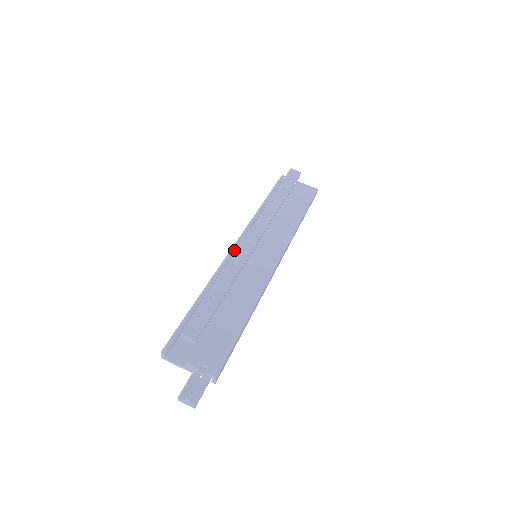
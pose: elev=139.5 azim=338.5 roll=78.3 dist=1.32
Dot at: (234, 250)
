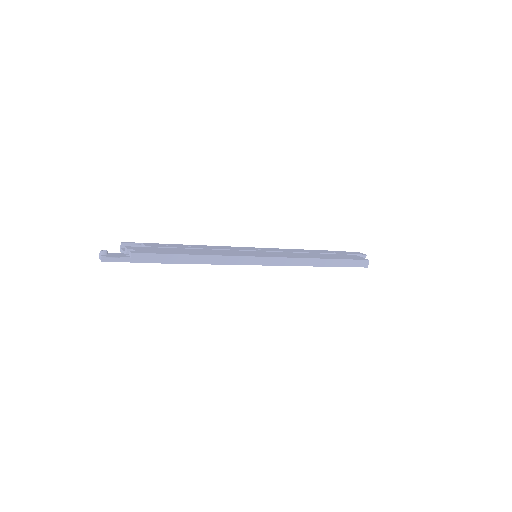
Dot at: (241, 247)
